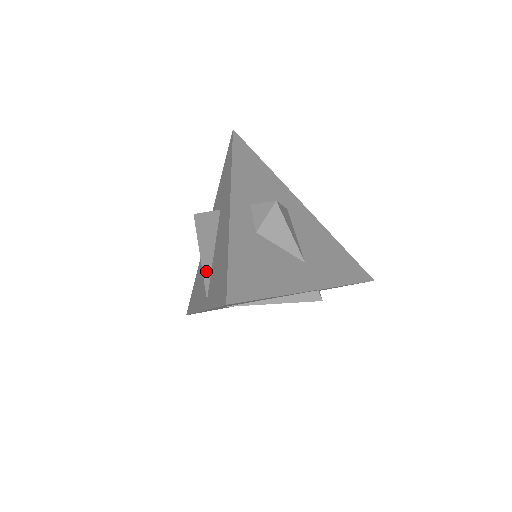
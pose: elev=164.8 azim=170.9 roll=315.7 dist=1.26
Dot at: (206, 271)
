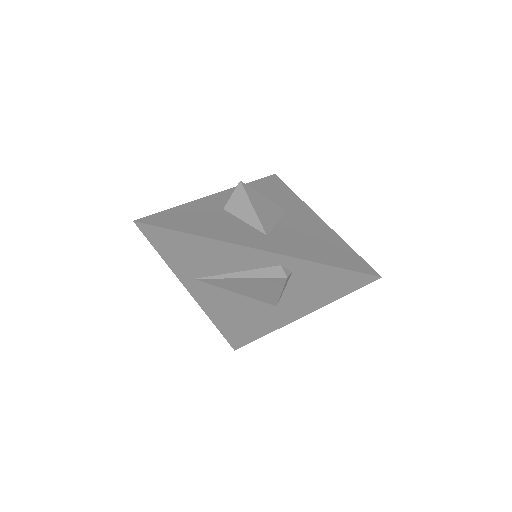
Dot at: occluded
